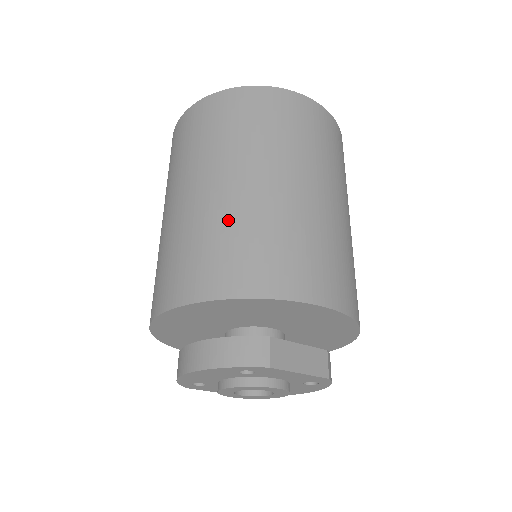
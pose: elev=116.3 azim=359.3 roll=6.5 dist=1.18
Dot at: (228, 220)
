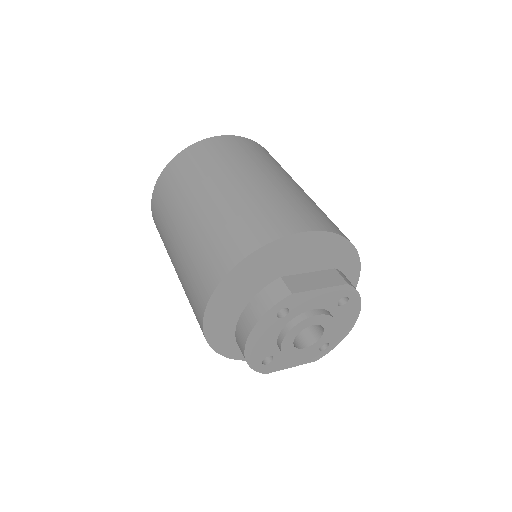
Dot at: (207, 228)
